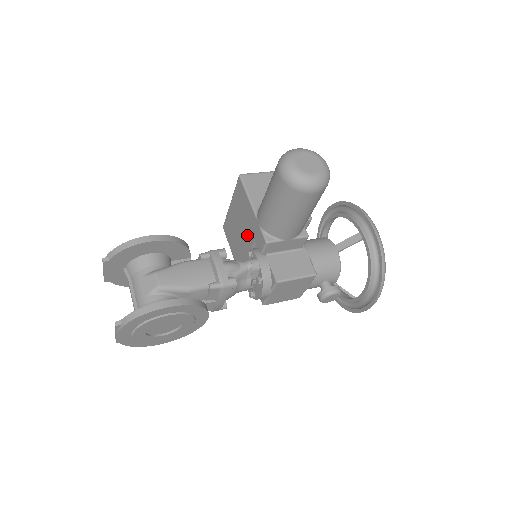
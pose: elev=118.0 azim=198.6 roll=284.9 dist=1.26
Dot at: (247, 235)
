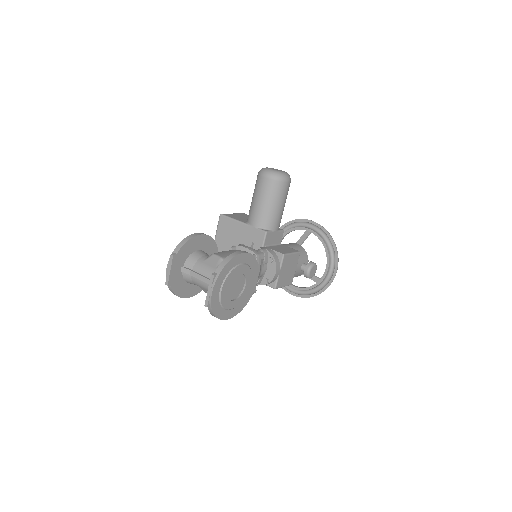
Dot at: occluded
